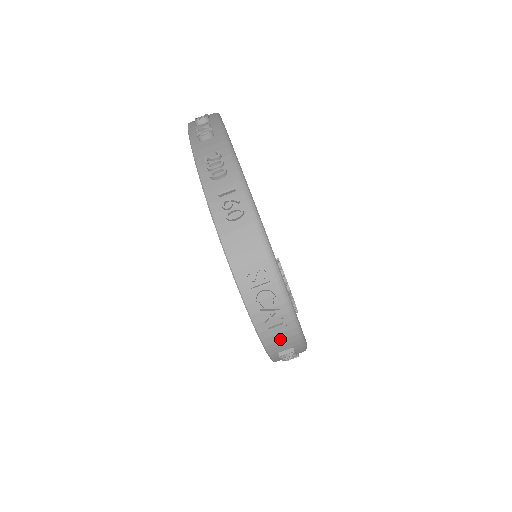
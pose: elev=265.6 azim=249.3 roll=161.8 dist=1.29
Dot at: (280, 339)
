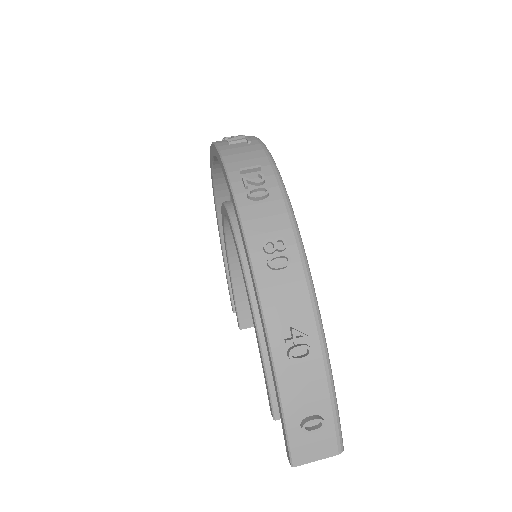
Dot at: (242, 152)
